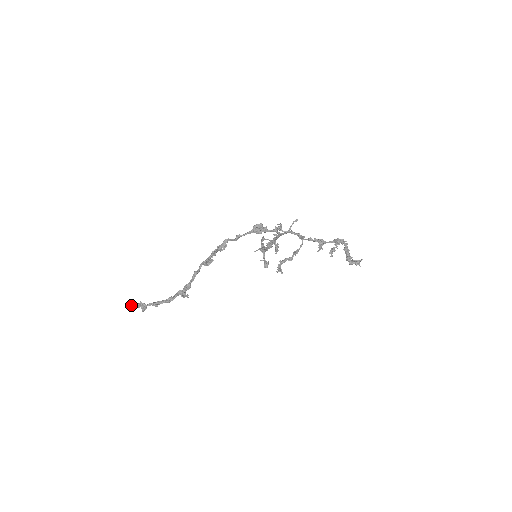
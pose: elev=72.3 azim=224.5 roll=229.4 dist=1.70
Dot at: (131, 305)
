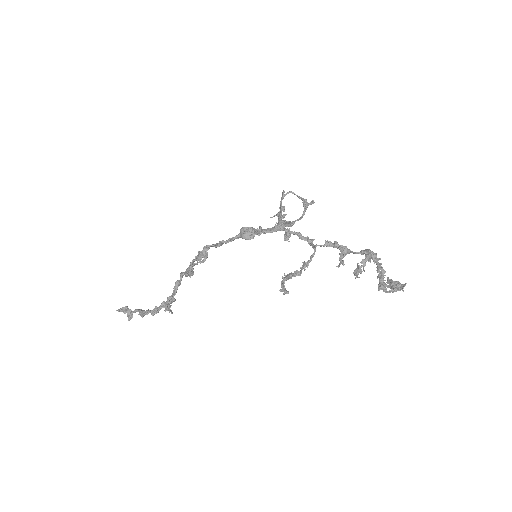
Dot at: (116, 310)
